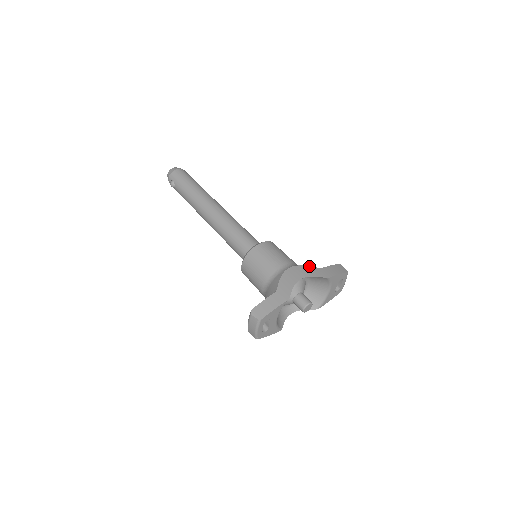
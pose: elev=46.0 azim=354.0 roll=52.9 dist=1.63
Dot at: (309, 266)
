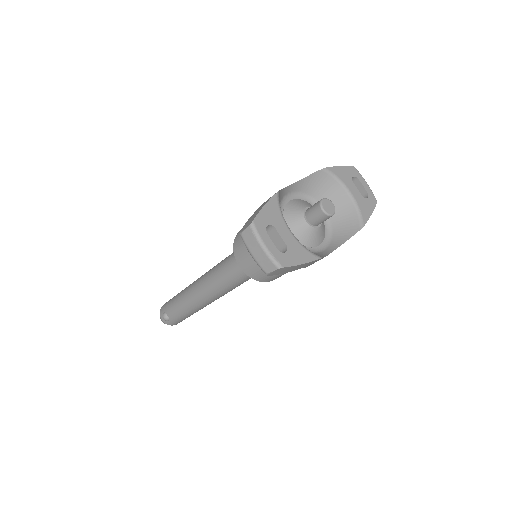
Dot at: occluded
